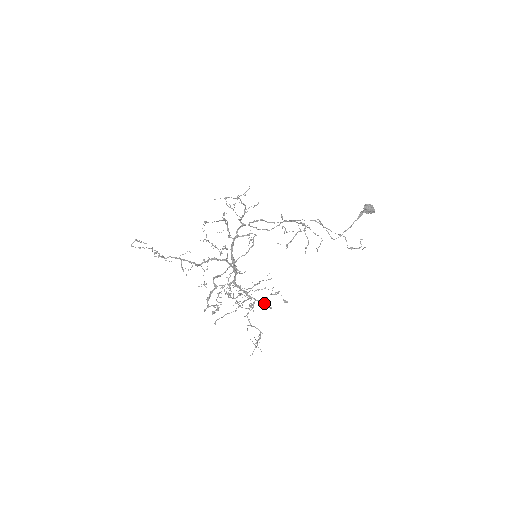
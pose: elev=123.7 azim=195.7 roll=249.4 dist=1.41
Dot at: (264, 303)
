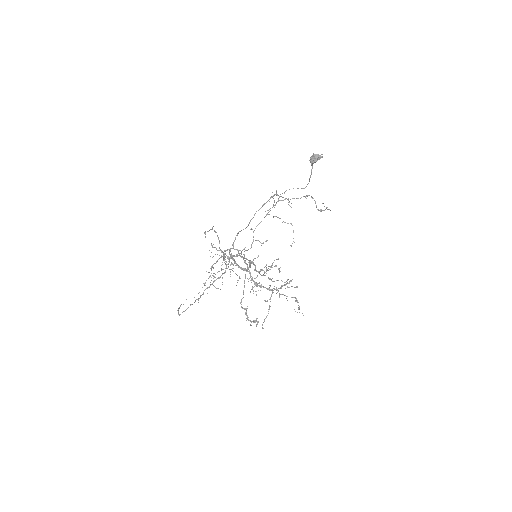
Dot at: (285, 284)
